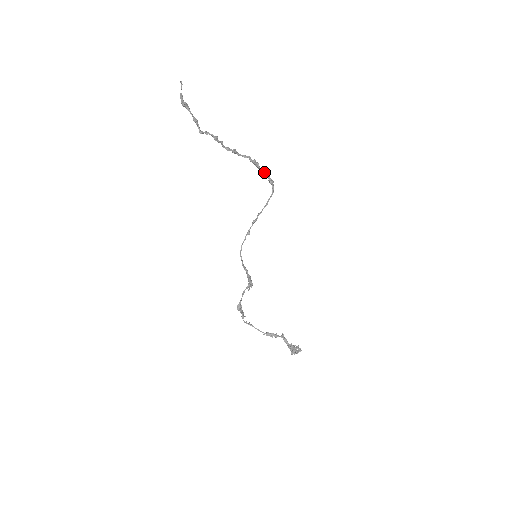
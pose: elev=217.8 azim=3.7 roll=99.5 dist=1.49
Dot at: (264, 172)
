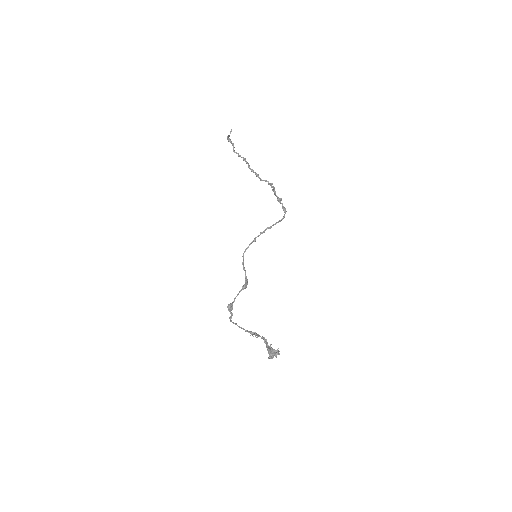
Dot at: (279, 198)
